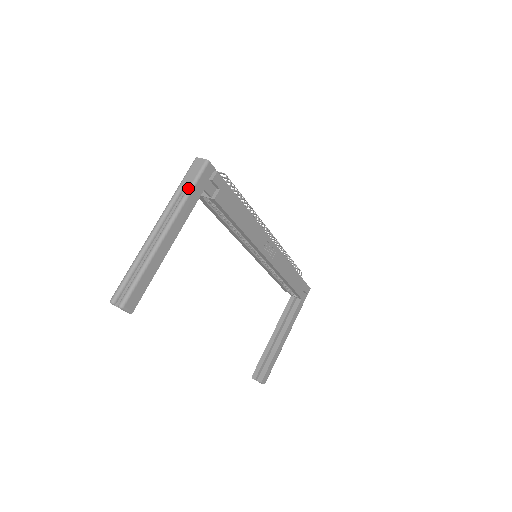
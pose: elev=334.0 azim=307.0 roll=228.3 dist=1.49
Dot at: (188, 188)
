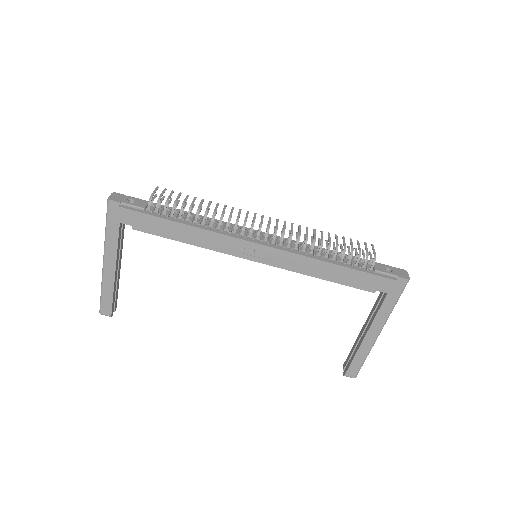
Dot at: (106, 225)
